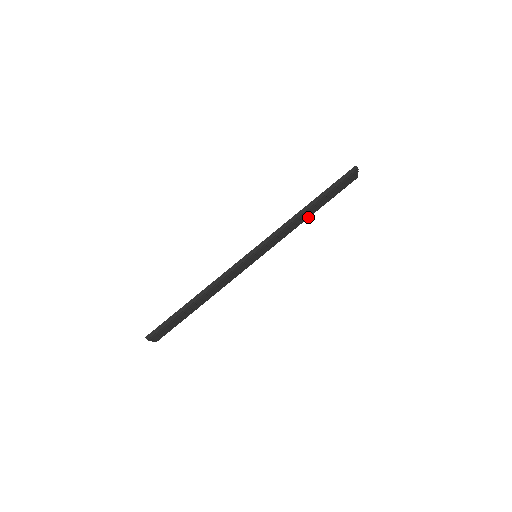
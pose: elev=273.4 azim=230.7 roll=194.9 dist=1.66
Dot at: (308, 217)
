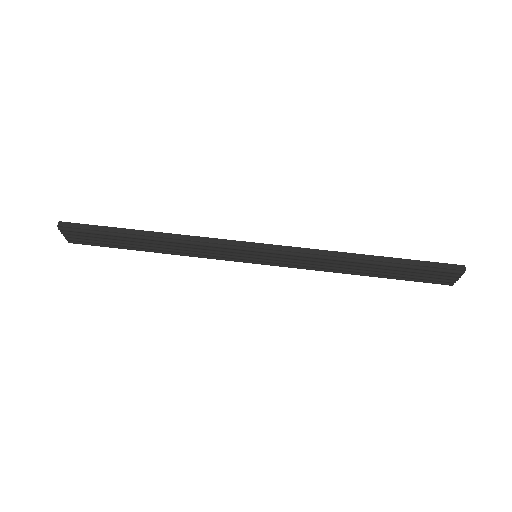
Dot at: (354, 273)
